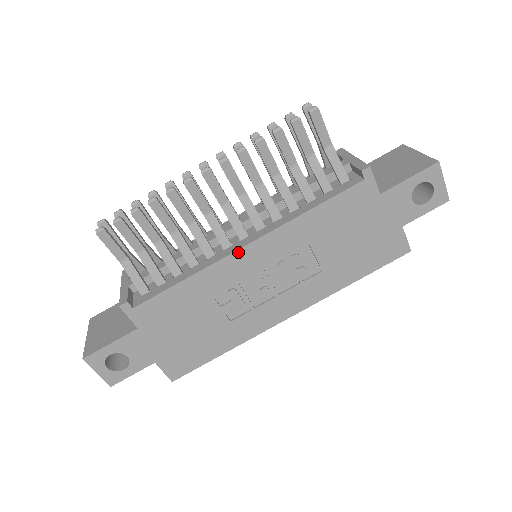
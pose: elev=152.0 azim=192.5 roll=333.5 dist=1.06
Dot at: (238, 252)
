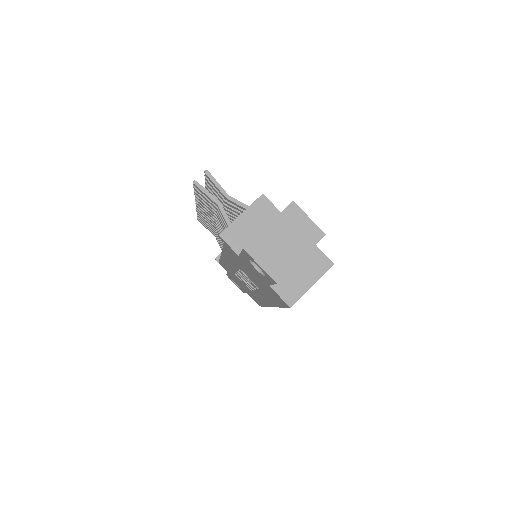
Dot at: occluded
